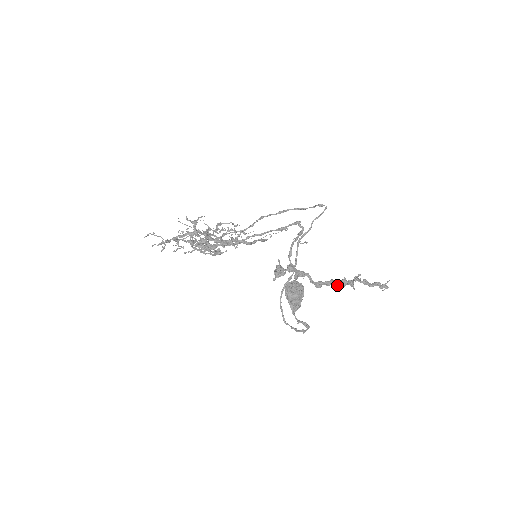
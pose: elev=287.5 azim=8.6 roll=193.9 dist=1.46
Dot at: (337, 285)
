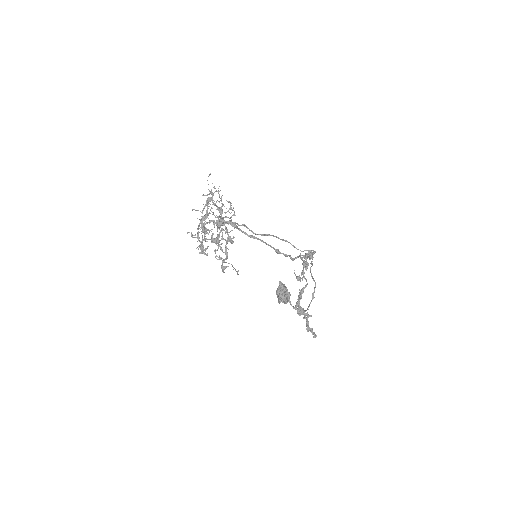
Dot at: occluded
